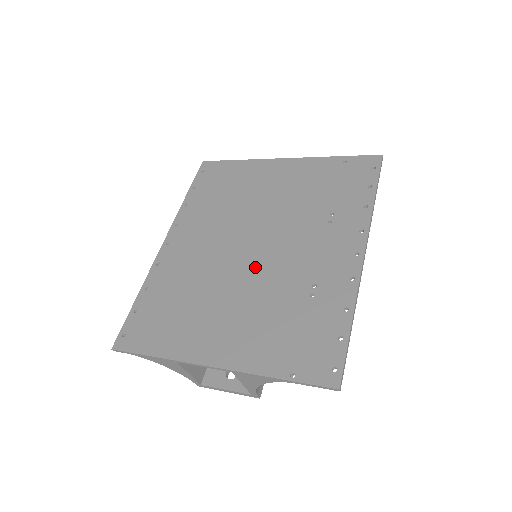
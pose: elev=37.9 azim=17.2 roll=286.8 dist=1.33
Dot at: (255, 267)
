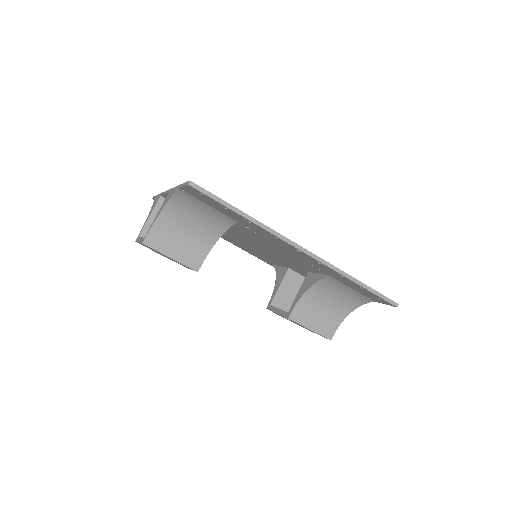
Dot at: occluded
